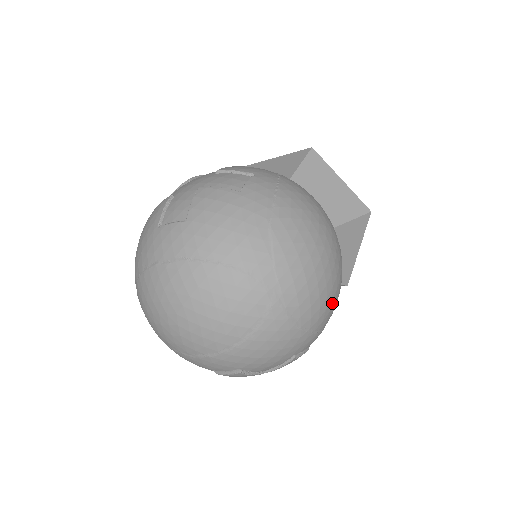
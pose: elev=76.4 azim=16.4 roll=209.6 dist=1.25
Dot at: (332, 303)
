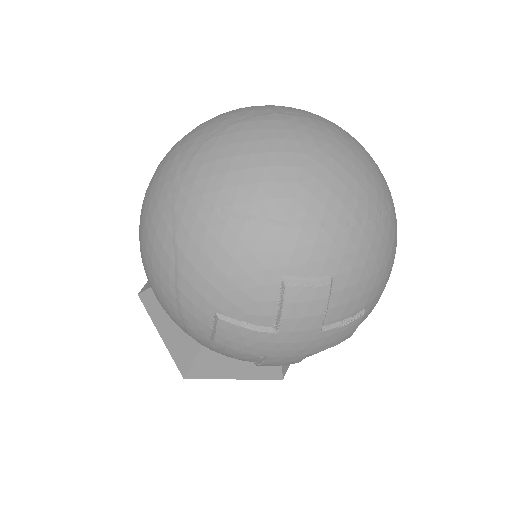
Dot at: occluded
